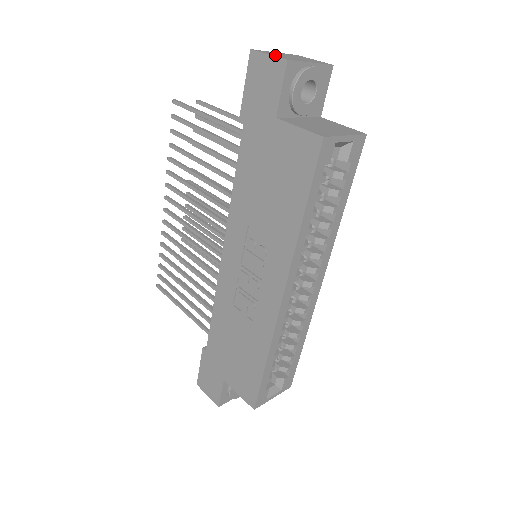
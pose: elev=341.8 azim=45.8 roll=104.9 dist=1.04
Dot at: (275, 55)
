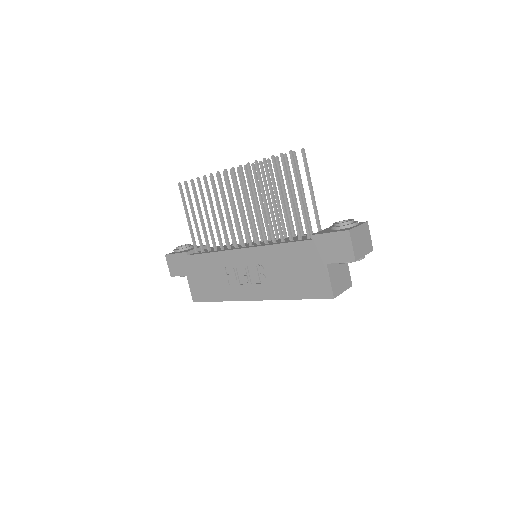
Dot at: (355, 246)
